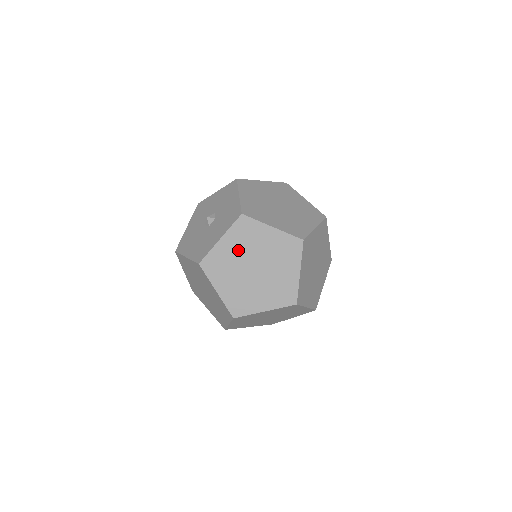
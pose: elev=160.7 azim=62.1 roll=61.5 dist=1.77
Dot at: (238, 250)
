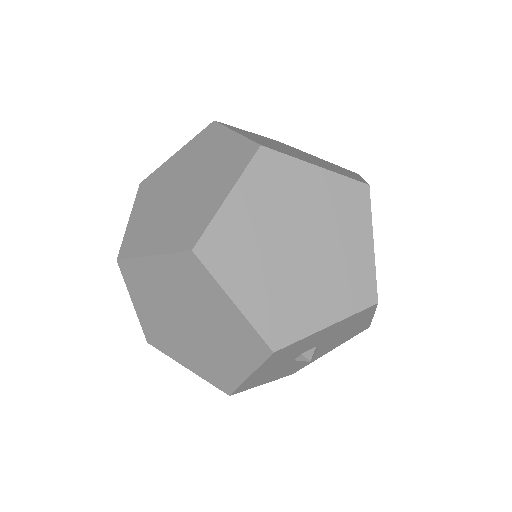
Dot at: (182, 165)
